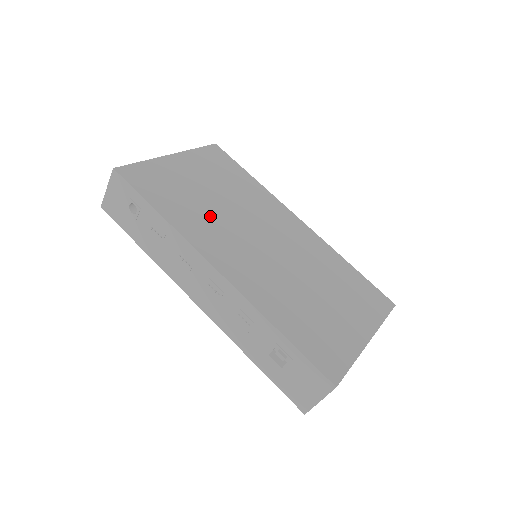
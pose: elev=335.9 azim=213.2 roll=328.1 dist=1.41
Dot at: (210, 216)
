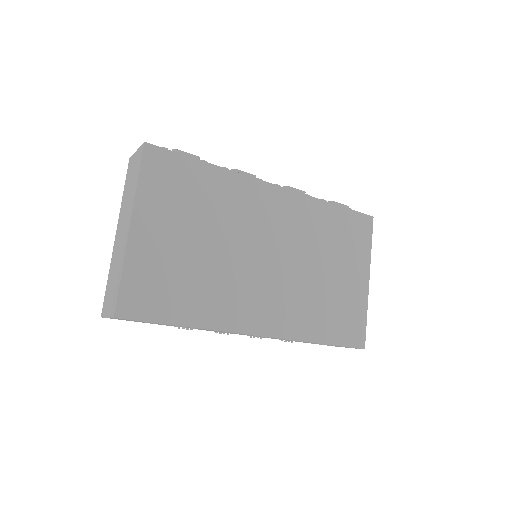
Dot at: (218, 279)
